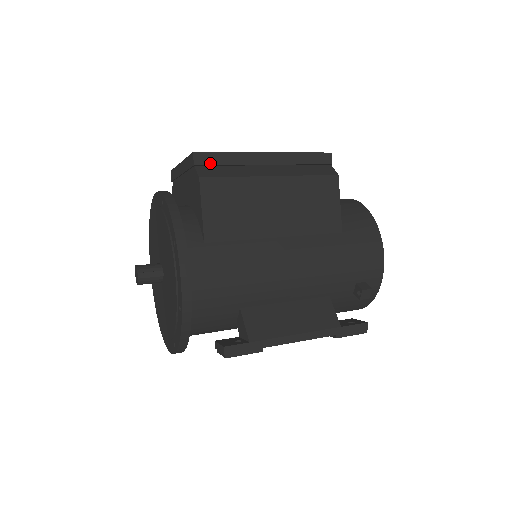
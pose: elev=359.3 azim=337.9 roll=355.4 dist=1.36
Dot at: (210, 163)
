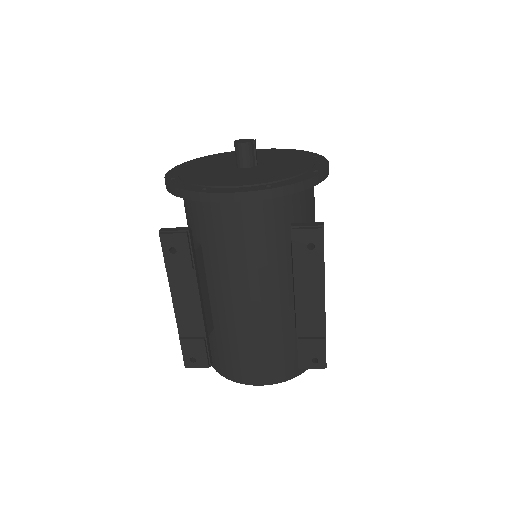
Dot at: occluded
